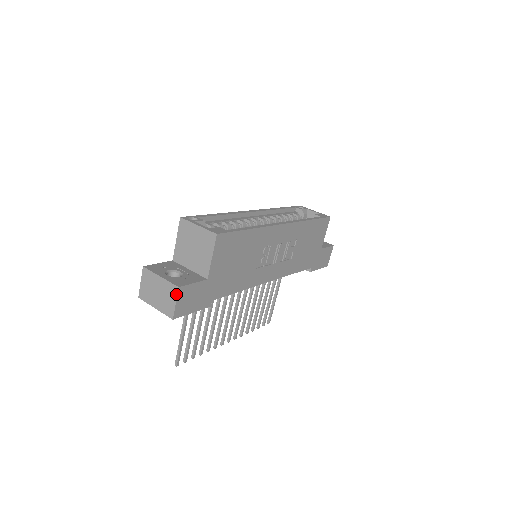
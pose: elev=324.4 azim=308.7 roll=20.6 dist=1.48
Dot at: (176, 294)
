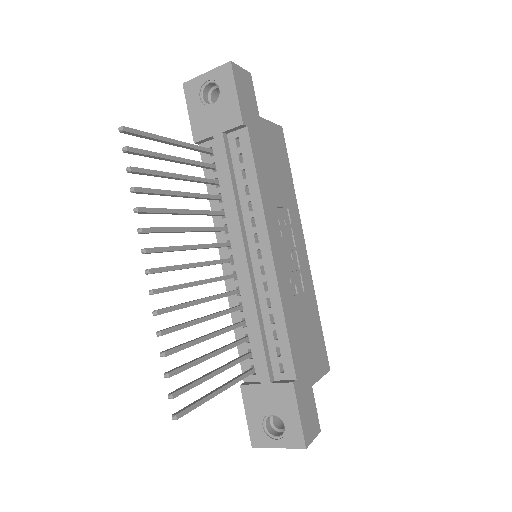
Dot at: (245, 71)
